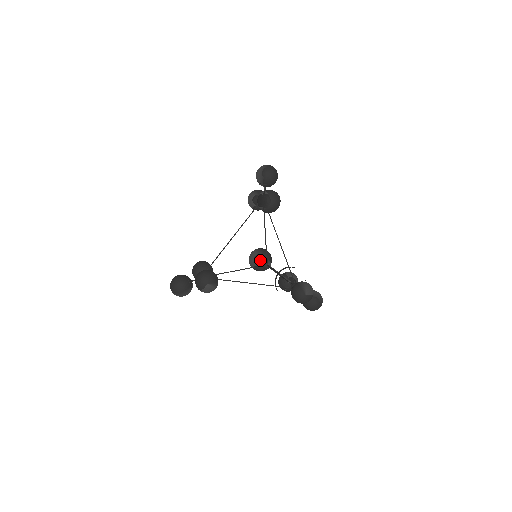
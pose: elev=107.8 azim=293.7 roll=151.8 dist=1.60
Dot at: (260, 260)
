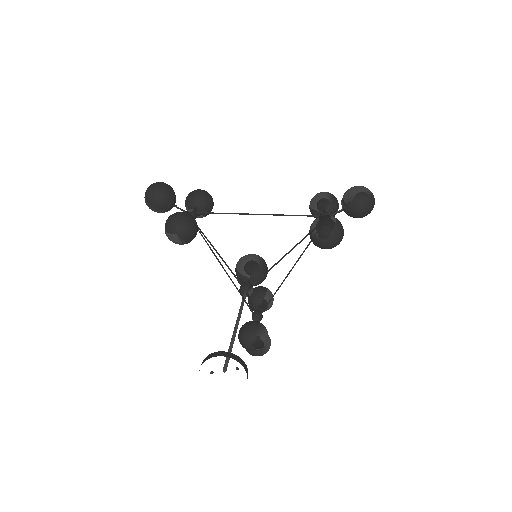
Dot at: (249, 273)
